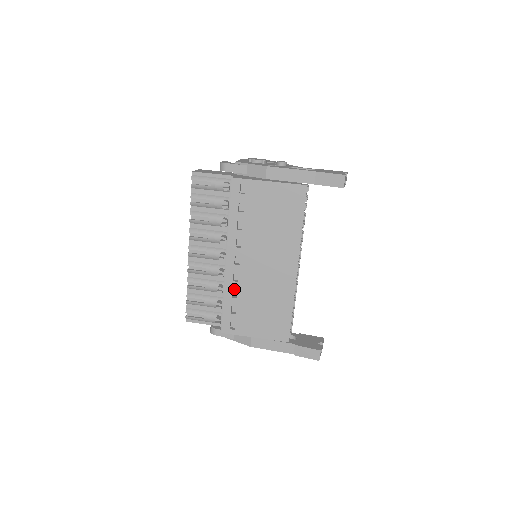
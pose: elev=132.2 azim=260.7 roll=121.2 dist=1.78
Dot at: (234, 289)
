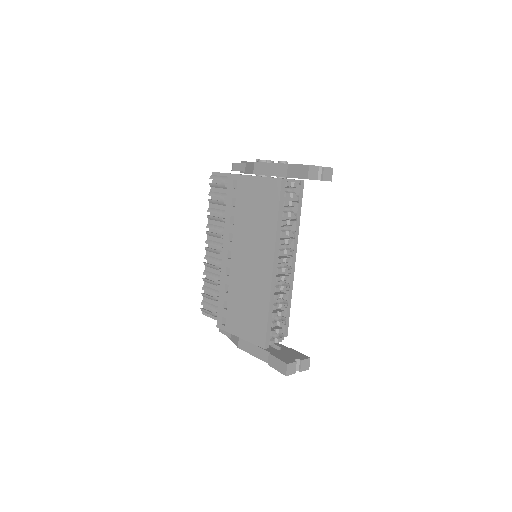
Dot at: (226, 283)
